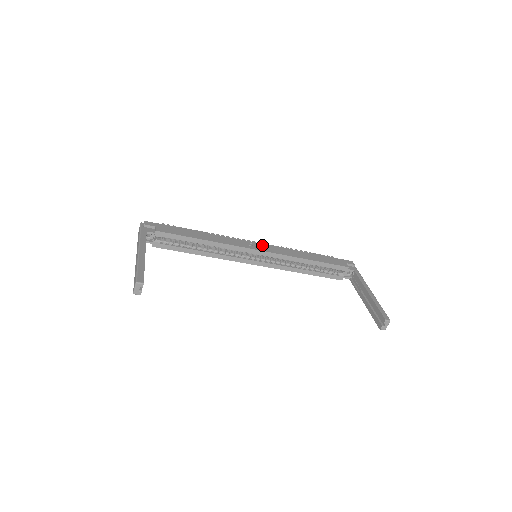
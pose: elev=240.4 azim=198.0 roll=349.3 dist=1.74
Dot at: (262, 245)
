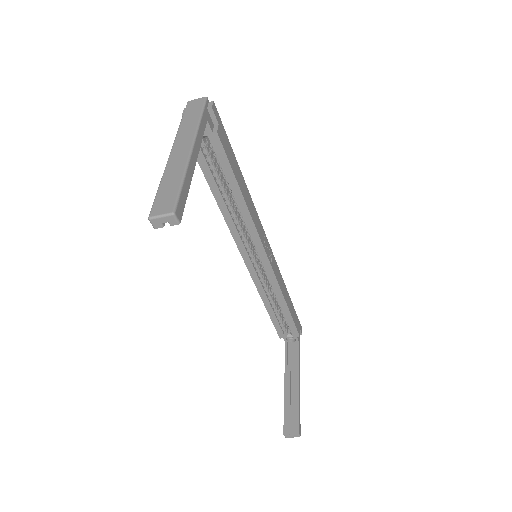
Dot at: (271, 250)
